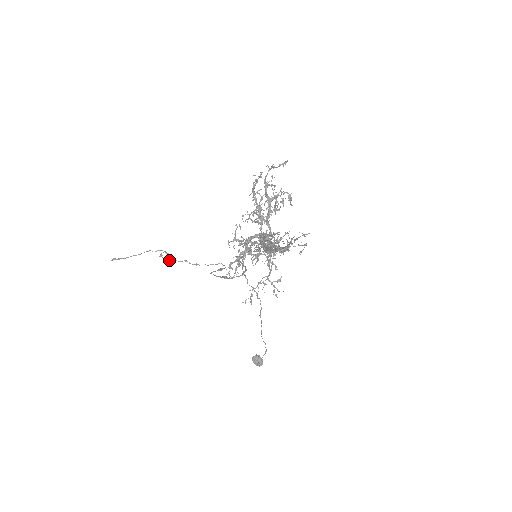
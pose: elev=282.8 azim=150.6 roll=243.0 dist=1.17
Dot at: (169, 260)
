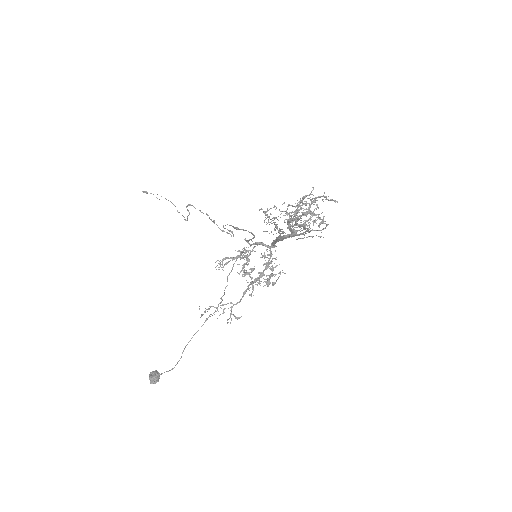
Dot at: (195, 208)
